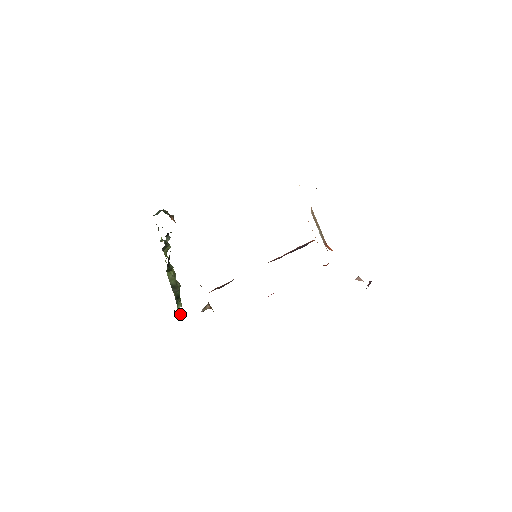
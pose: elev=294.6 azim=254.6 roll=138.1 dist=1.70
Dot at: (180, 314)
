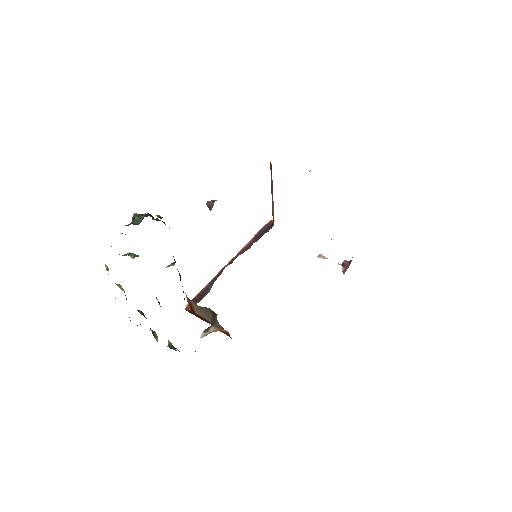
Dot at: occluded
